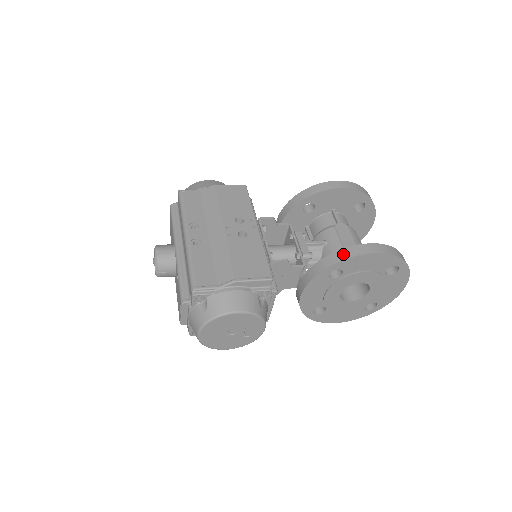
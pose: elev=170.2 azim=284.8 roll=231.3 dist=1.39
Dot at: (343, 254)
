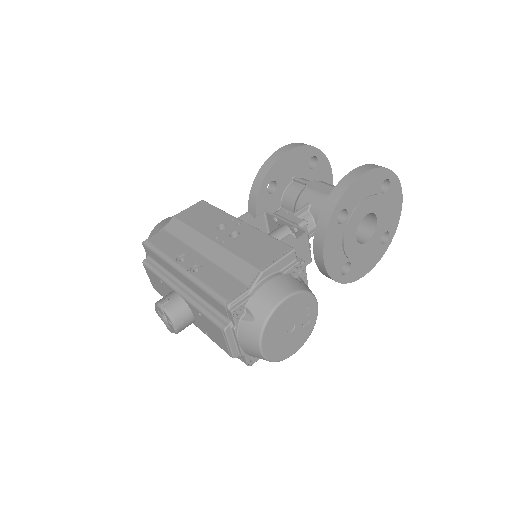
Dot at: (337, 192)
